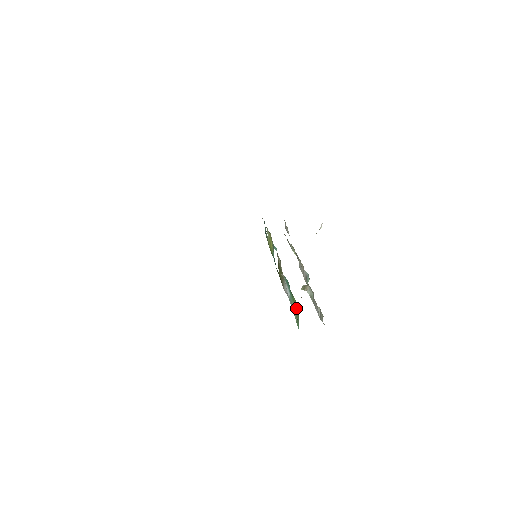
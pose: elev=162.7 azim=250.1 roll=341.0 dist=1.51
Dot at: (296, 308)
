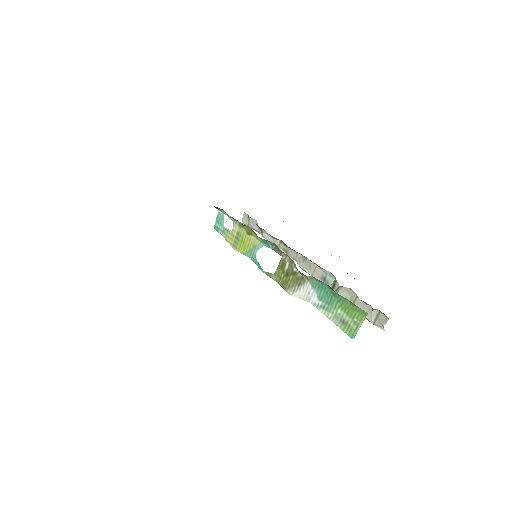
Dot at: (353, 314)
